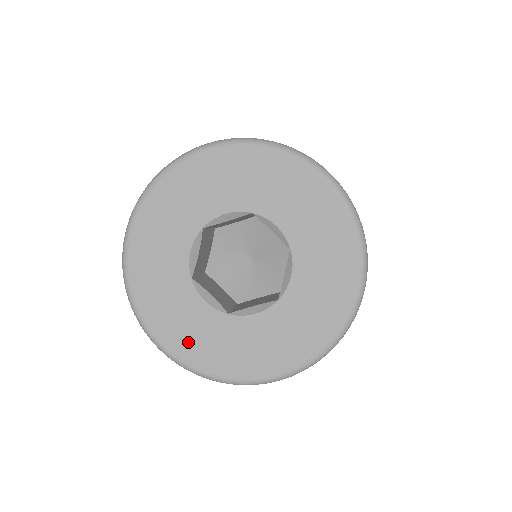
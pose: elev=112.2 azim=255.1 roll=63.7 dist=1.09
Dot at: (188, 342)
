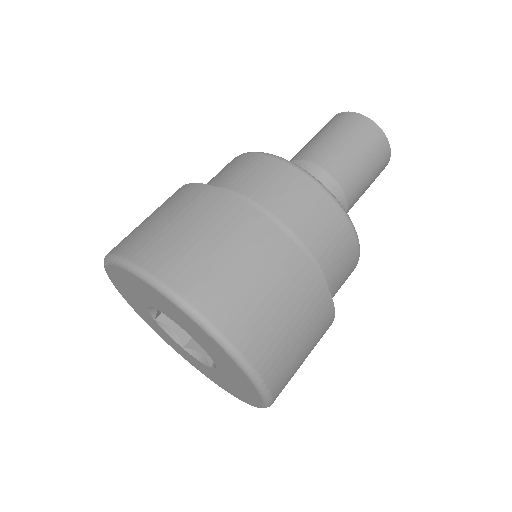
Dot at: (165, 338)
